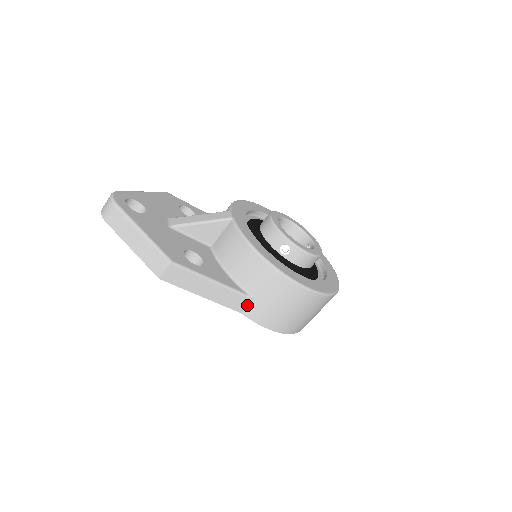
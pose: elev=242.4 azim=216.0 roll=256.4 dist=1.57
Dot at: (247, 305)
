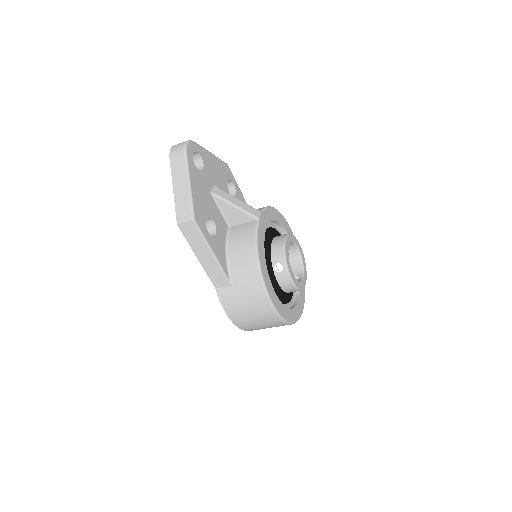
Dot at: (224, 286)
